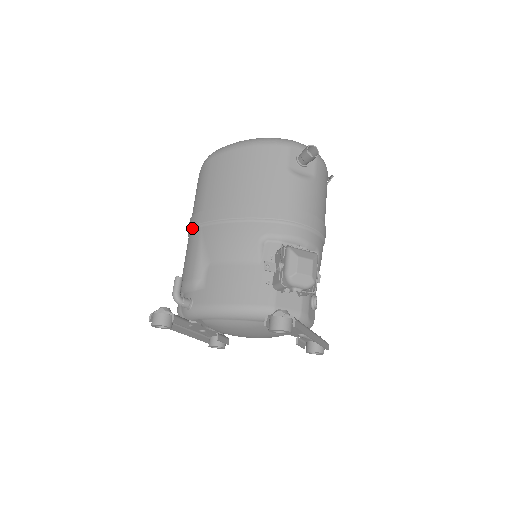
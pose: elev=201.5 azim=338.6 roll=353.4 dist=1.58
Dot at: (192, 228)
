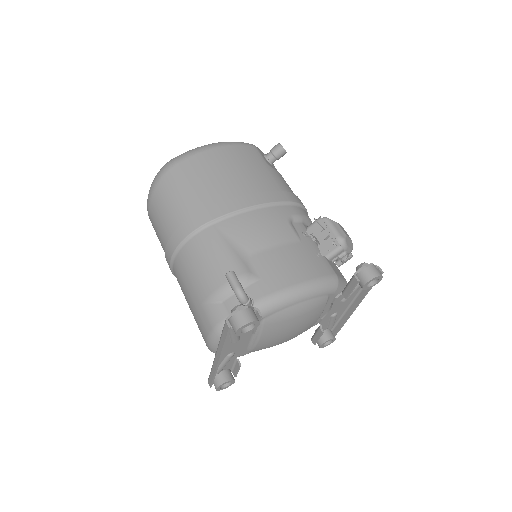
Dot at: (195, 231)
